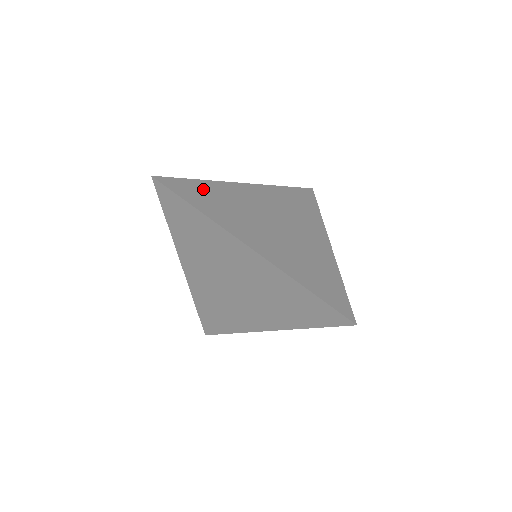
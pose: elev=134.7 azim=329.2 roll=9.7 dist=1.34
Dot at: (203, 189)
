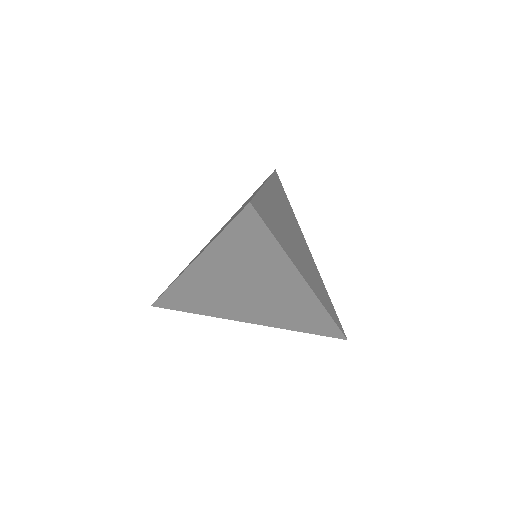
Dot at: (266, 207)
